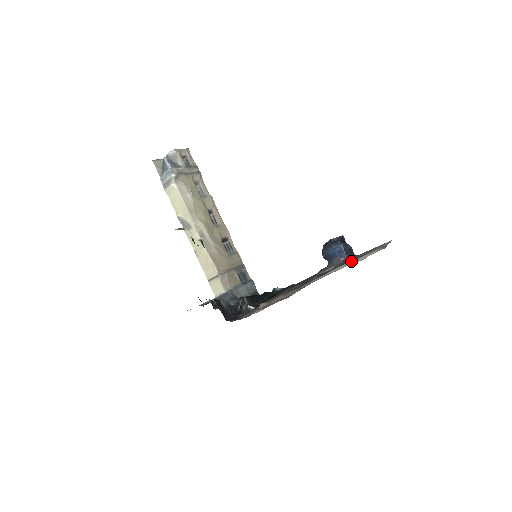
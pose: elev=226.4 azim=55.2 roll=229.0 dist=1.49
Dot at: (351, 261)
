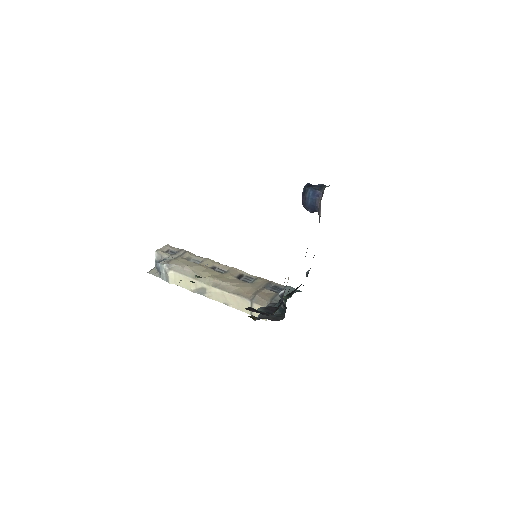
Dot at: occluded
